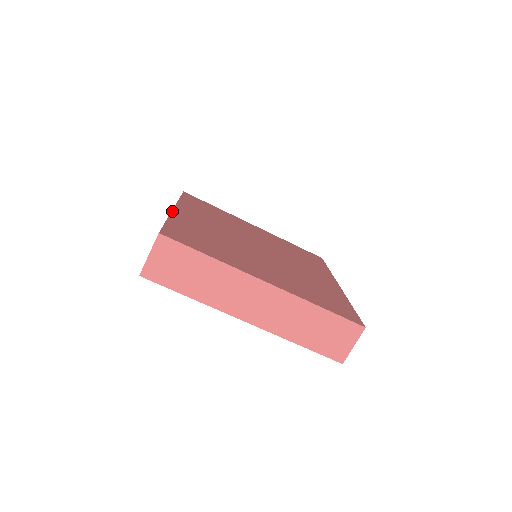
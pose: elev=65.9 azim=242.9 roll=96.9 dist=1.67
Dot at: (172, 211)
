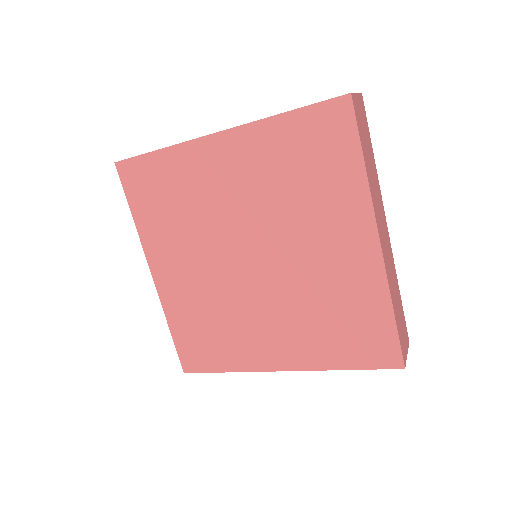
Dot at: (157, 291)
